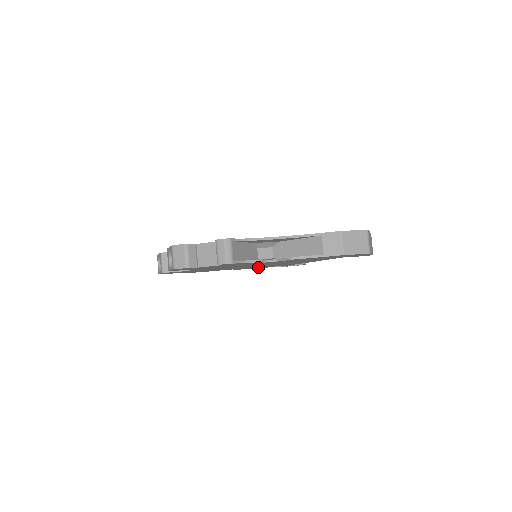
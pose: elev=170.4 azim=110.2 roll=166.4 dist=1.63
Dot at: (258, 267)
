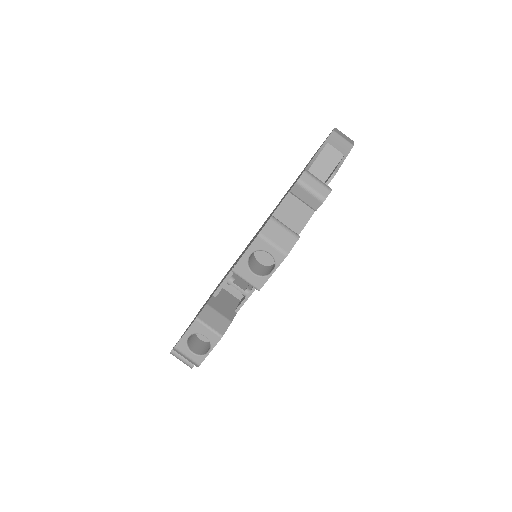
Dot at: occluded
